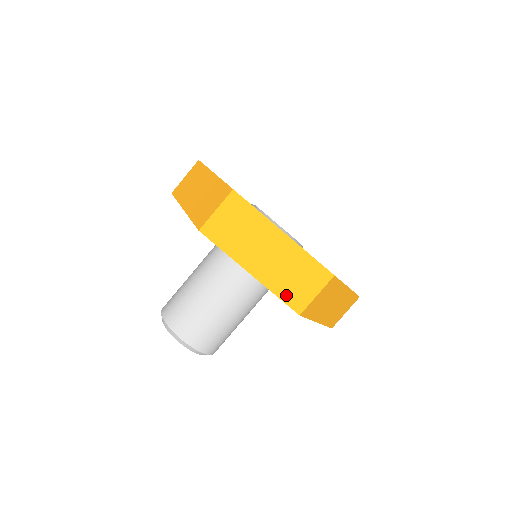
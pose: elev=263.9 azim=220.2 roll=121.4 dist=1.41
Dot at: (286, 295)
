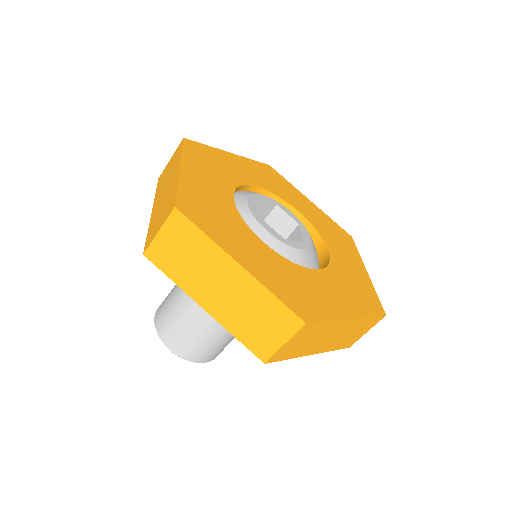
Dot at: (341, 346)
